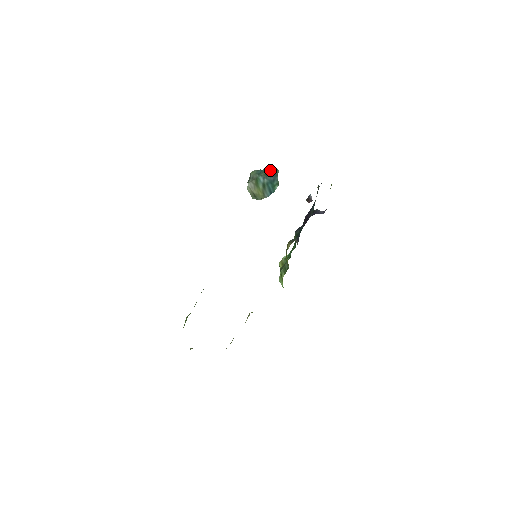
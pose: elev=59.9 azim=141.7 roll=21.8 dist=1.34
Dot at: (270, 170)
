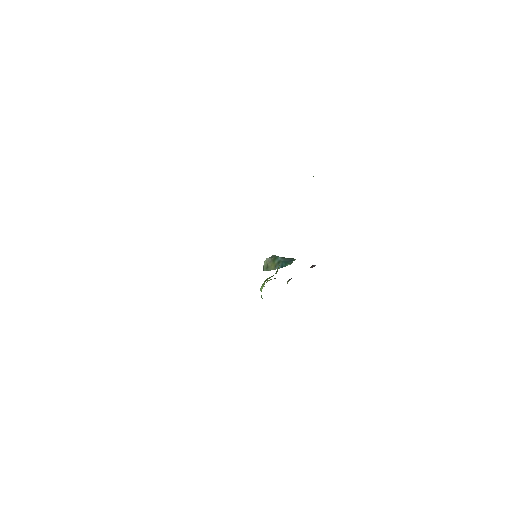
Dot at: (289, 258)
